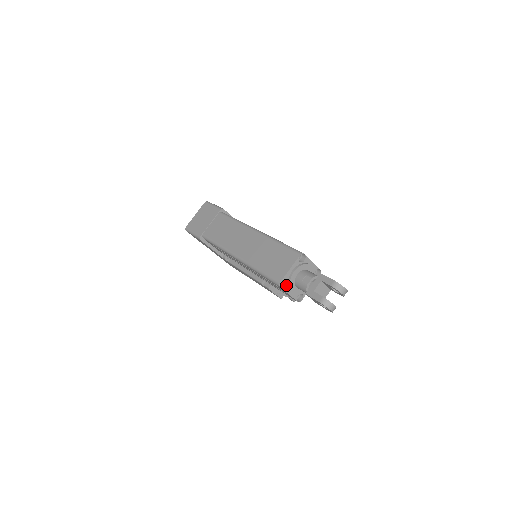
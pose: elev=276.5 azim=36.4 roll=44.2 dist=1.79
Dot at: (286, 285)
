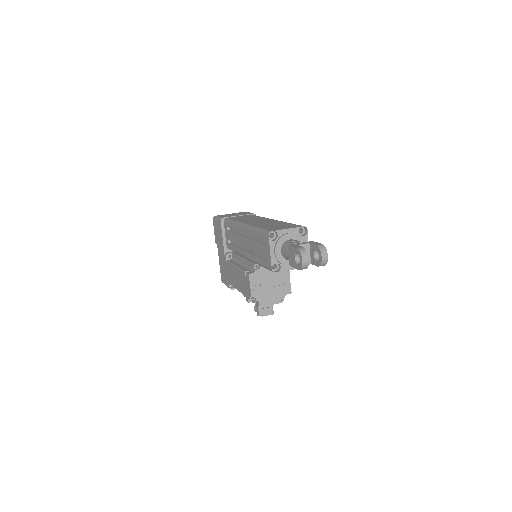
Dot at: (274, 240)
